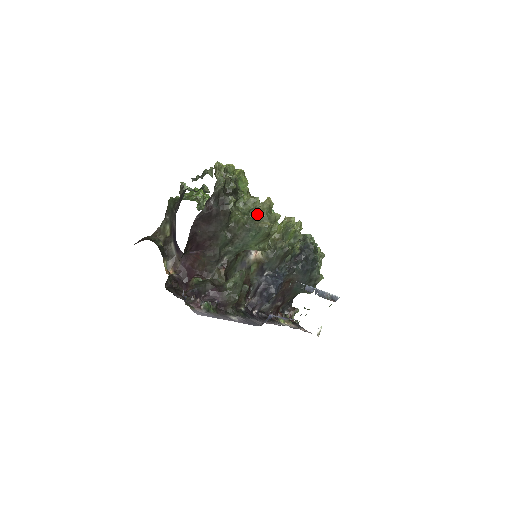
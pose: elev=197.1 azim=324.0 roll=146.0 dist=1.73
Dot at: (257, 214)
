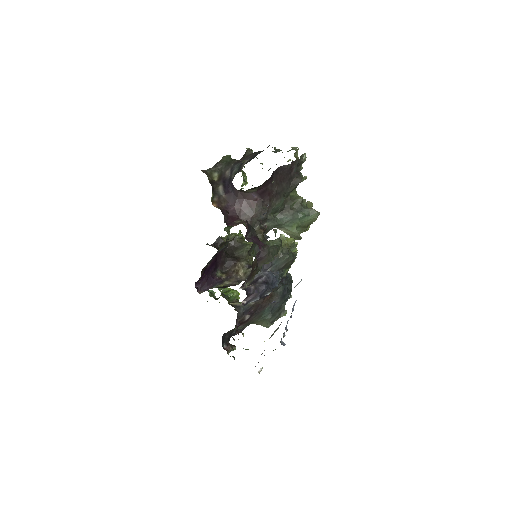
Dot at: (306, 204)
